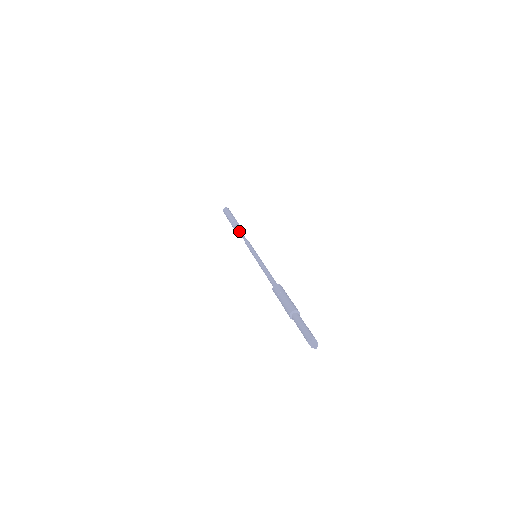
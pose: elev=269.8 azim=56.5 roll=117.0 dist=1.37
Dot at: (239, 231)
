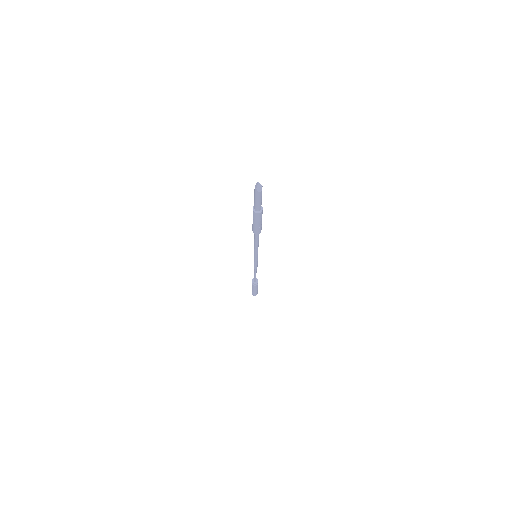
Dot at: occluded
